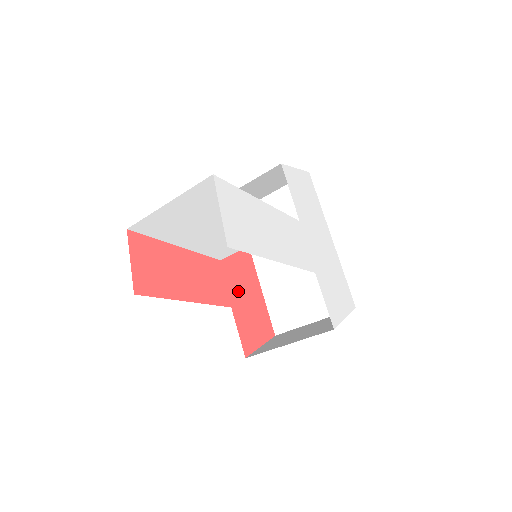
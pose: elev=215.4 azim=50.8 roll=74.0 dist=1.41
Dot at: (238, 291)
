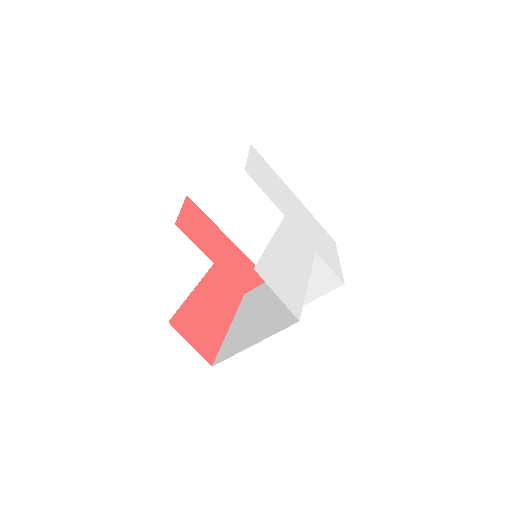
Dot at: (237, 274)
